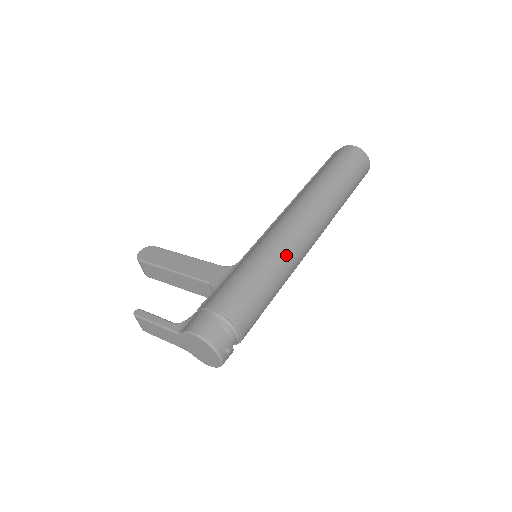
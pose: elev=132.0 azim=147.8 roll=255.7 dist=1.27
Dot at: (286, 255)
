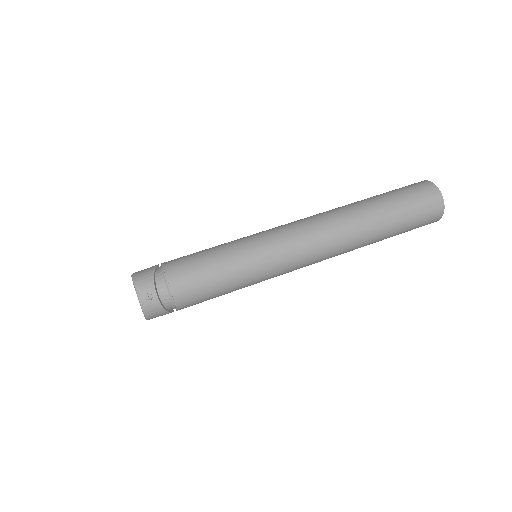
Dot at: (262, 244)
